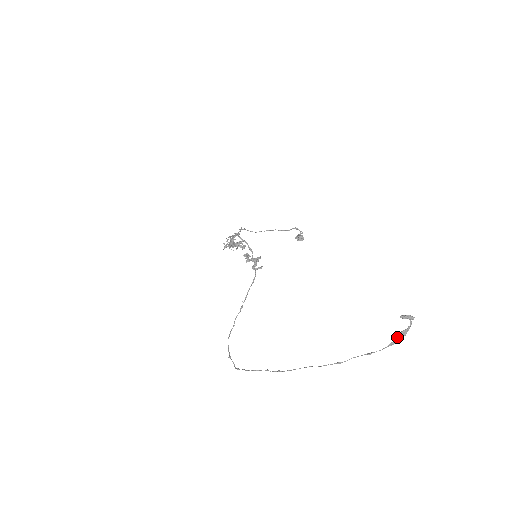
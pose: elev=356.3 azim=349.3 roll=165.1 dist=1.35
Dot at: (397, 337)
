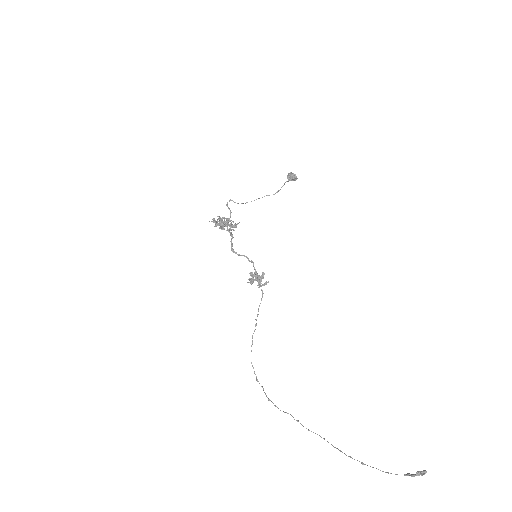
Dot at: (411, 476)
